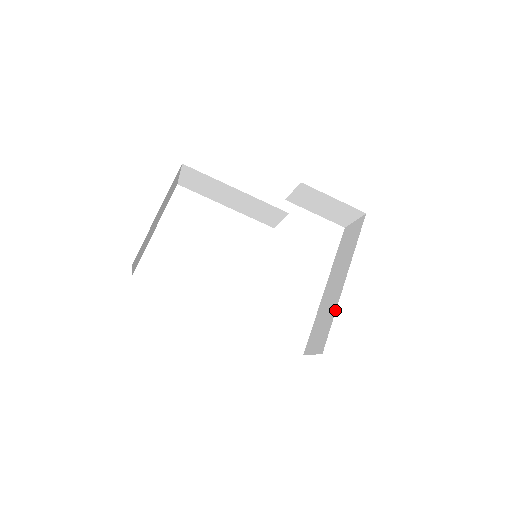
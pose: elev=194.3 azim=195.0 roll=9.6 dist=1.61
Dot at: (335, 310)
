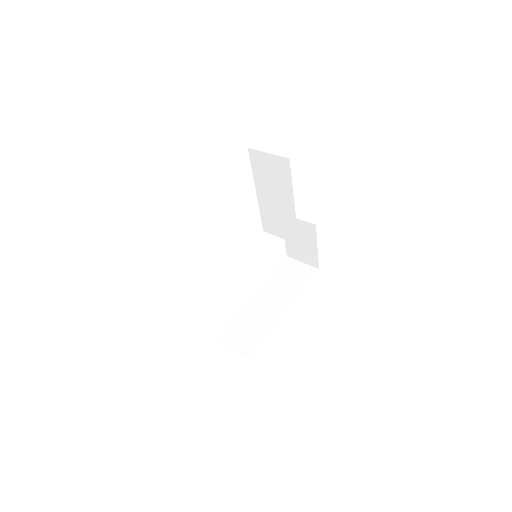
Dot at: (271, 329)
